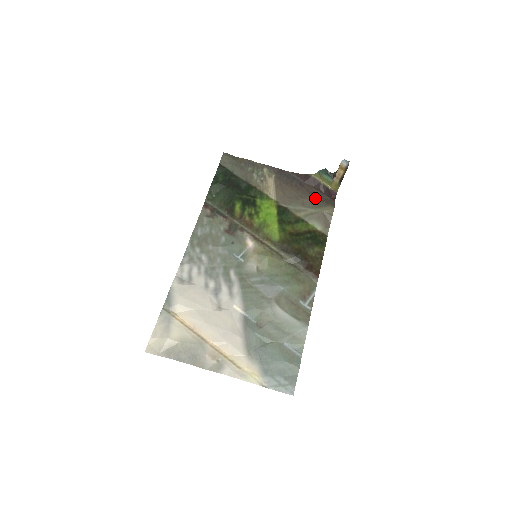
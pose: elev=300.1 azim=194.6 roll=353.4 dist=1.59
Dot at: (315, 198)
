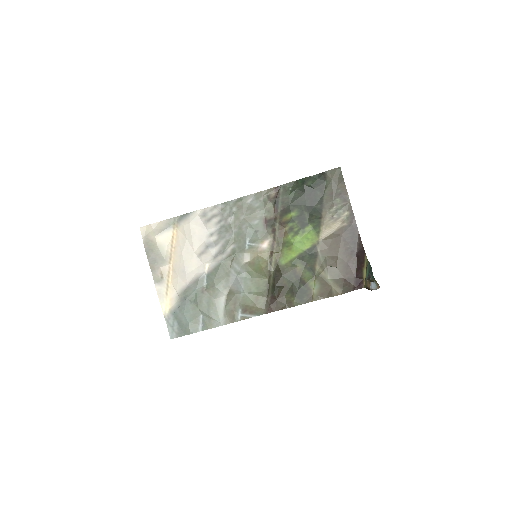
Dot at: (344, 272)
